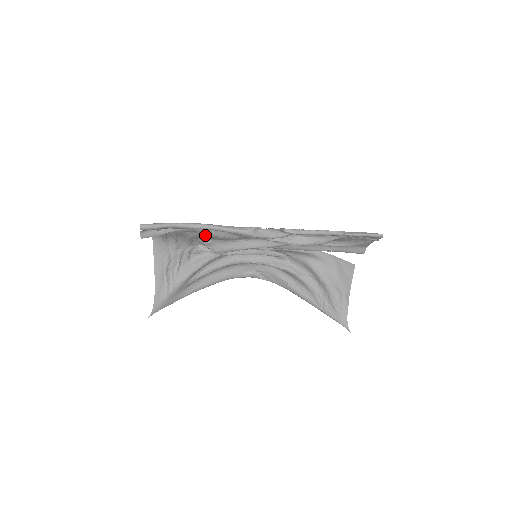
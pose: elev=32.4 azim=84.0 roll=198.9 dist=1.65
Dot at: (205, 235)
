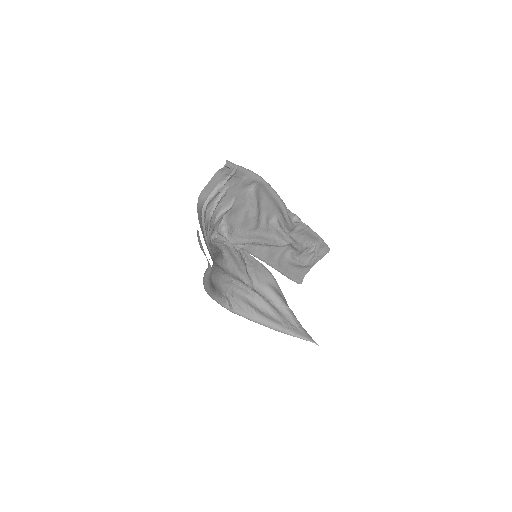
Dot at: (240, 210)
